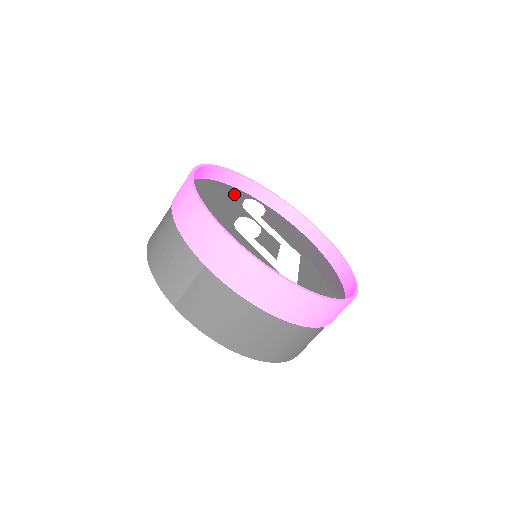
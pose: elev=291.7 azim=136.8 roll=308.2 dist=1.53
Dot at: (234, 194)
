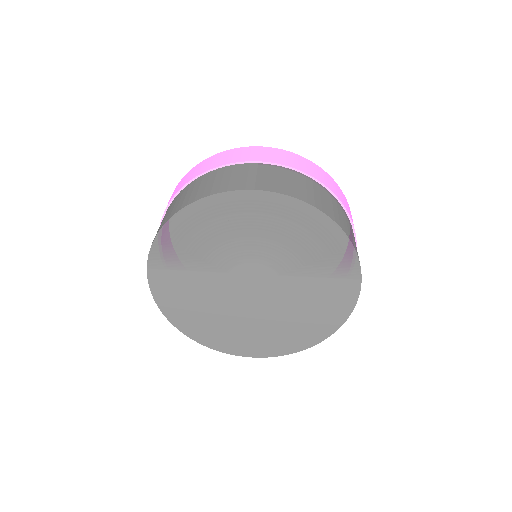
Dot at: occluded
